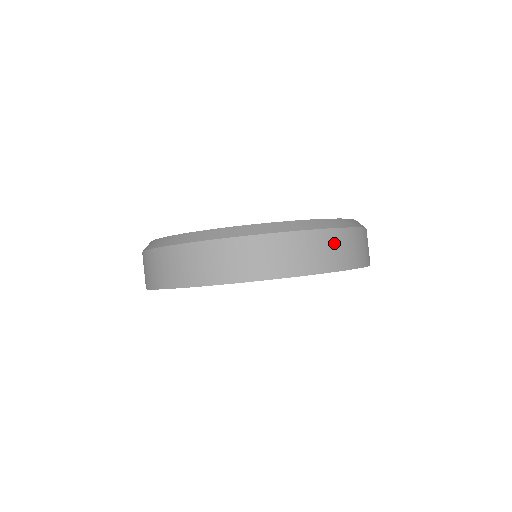
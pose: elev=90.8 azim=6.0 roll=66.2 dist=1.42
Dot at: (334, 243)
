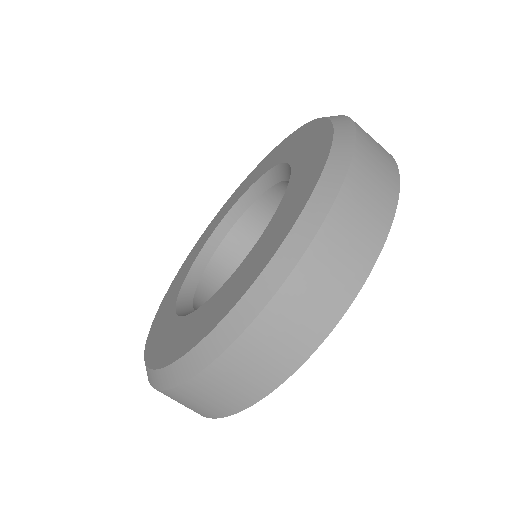
Dot at: (210, 389)
